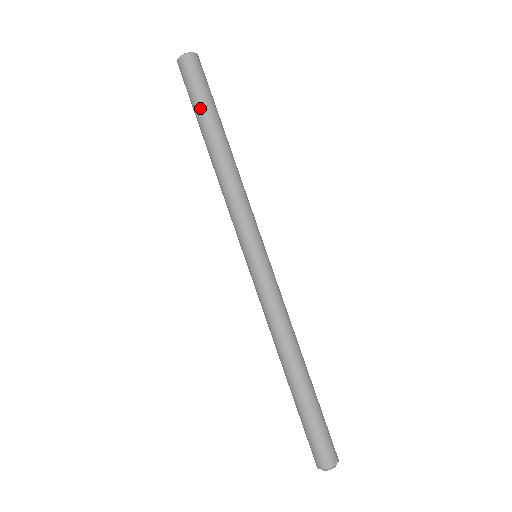
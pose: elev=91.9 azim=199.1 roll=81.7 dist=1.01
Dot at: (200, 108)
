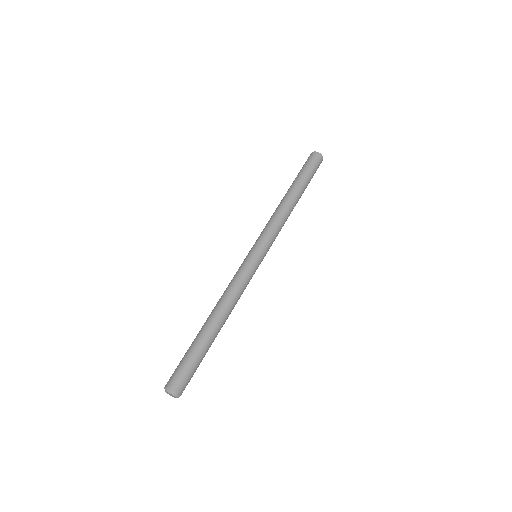
Dot at: occluded
